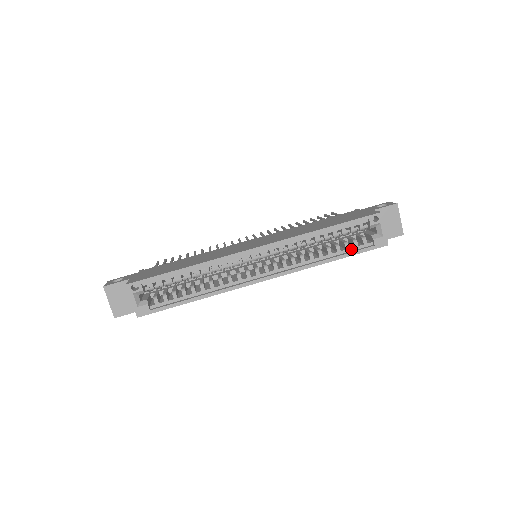
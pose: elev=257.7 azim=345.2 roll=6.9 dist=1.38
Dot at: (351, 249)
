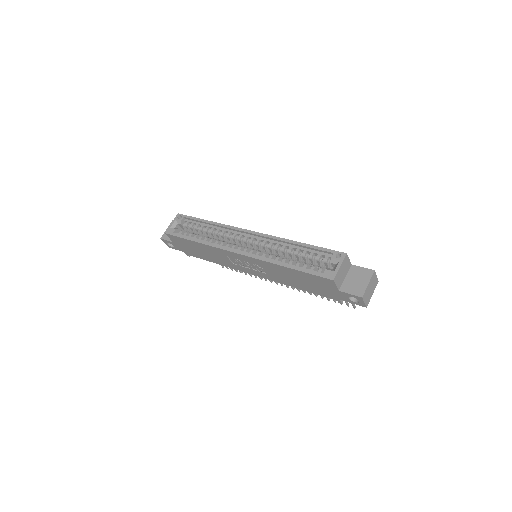
Dot at: (306, 269)
